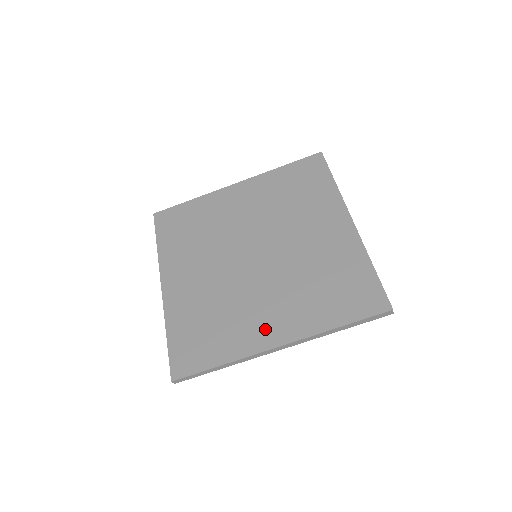
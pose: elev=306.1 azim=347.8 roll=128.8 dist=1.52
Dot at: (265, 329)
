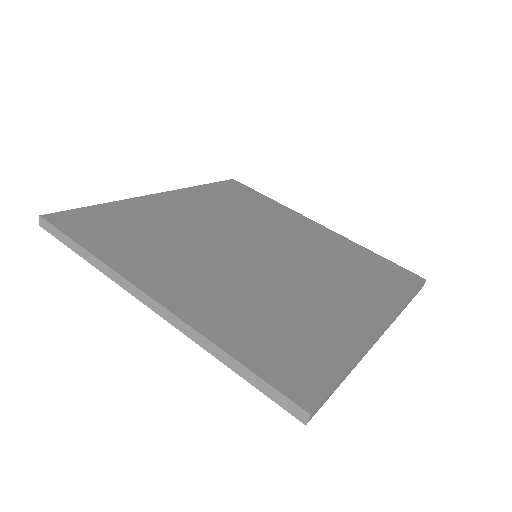
Dot at: (353, 315)
